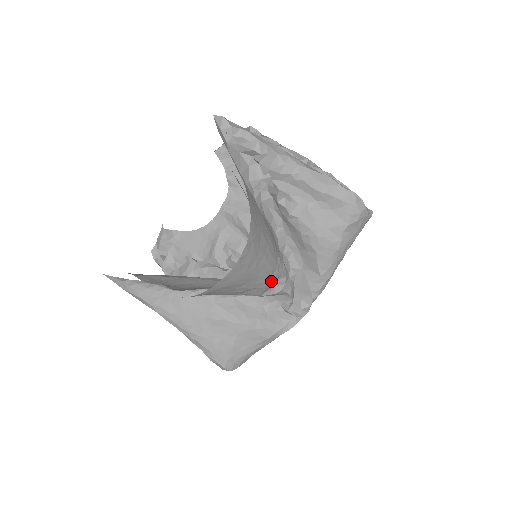
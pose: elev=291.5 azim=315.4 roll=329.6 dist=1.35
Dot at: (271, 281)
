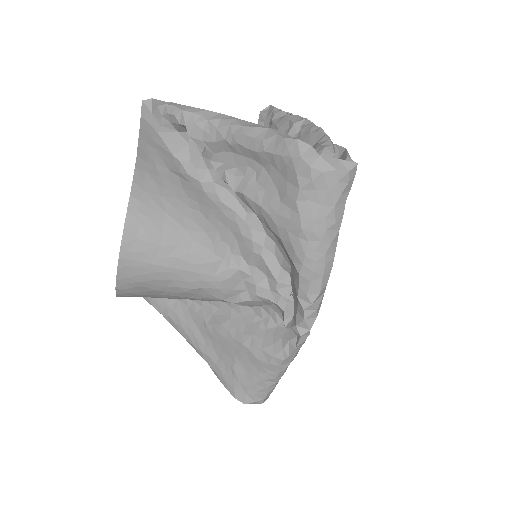
Dot at: (221, 280)
